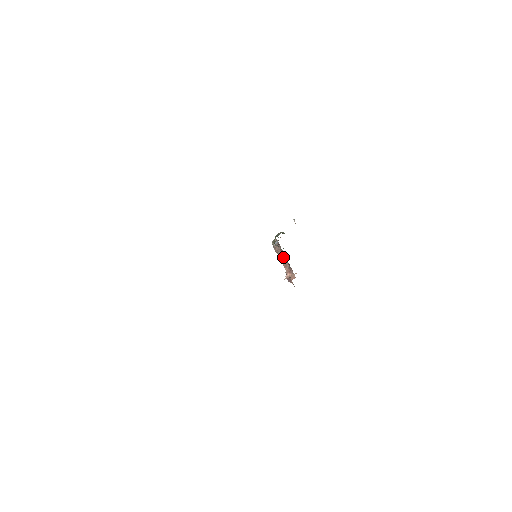
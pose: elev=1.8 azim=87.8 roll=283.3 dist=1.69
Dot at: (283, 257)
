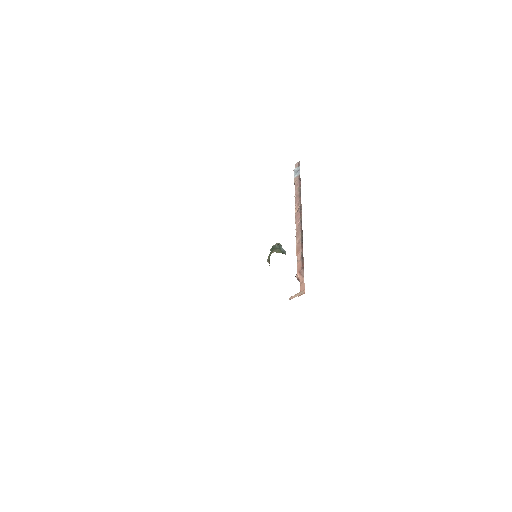
Dot at: (299, 223)
